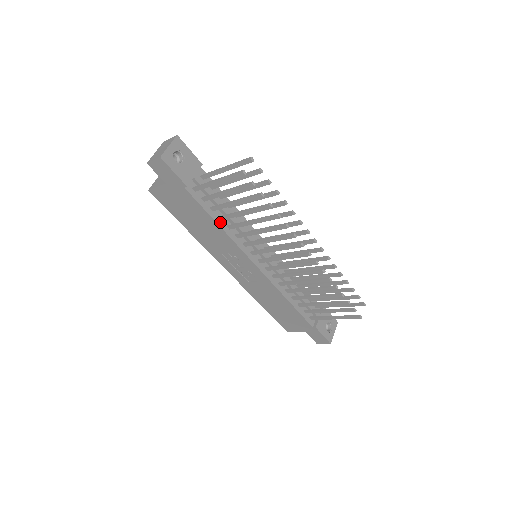
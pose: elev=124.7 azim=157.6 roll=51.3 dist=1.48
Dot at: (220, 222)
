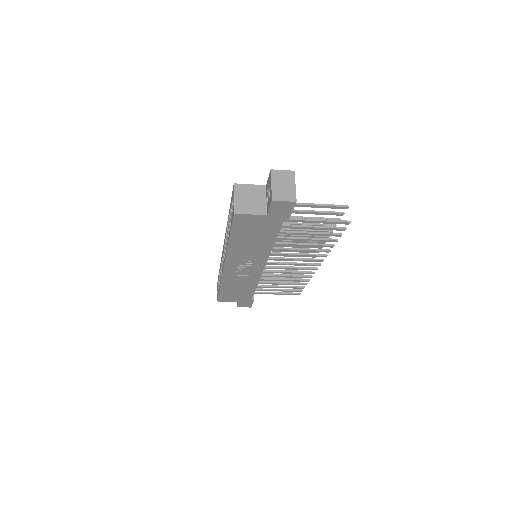
Dot at: occluded
